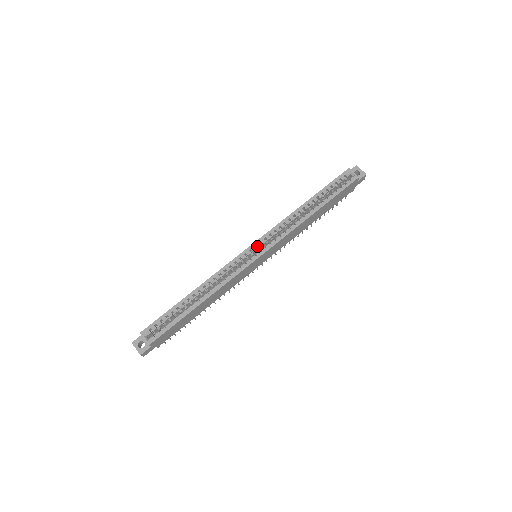
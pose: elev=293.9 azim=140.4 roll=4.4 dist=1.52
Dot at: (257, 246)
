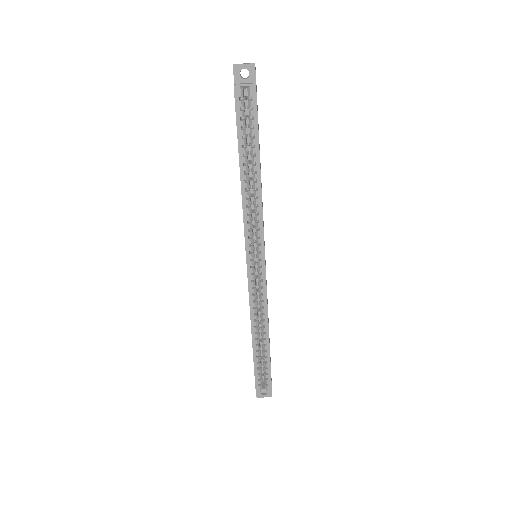
Dot at: (252, 258)
